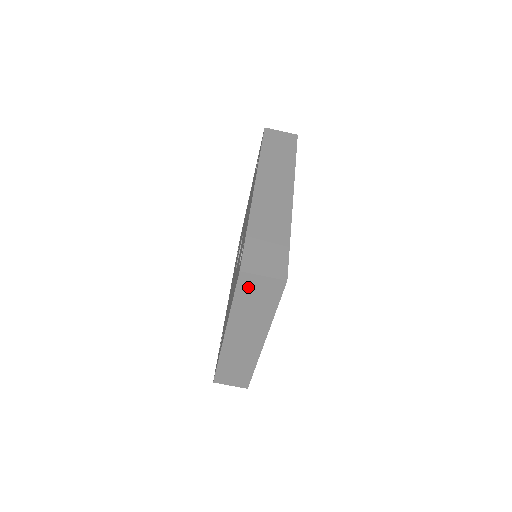
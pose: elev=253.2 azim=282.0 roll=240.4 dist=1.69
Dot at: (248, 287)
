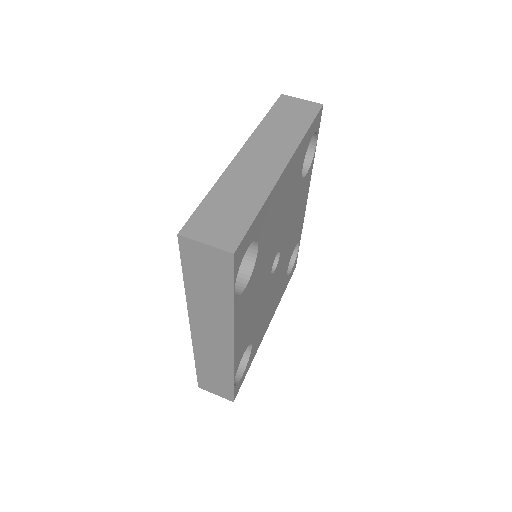
Dot at: (285, 106)
